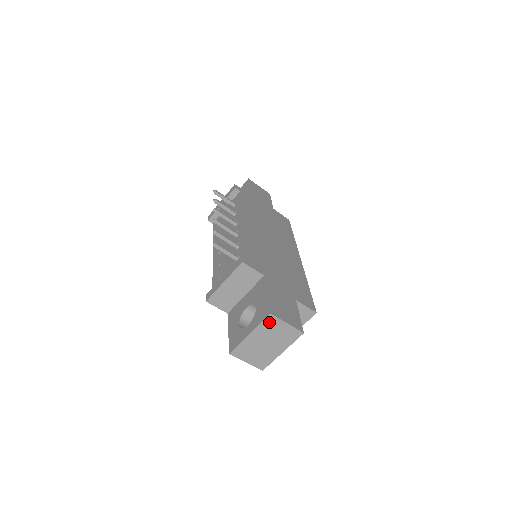
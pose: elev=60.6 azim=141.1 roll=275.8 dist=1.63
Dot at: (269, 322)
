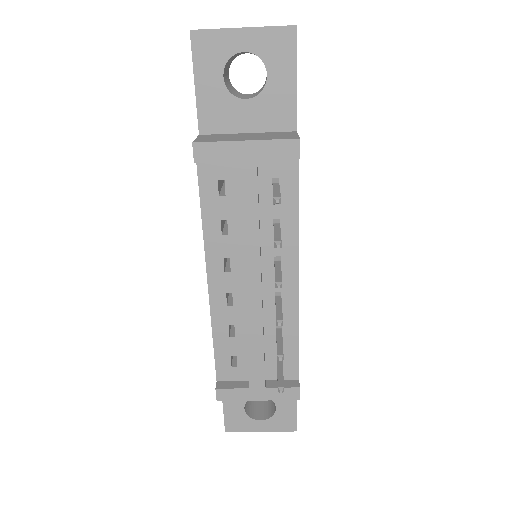
Dot at: occluded
